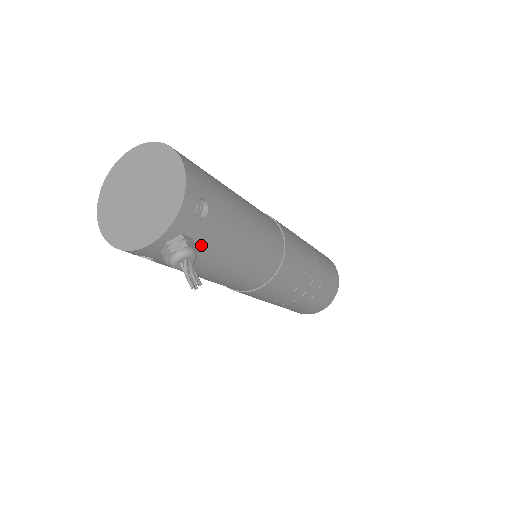
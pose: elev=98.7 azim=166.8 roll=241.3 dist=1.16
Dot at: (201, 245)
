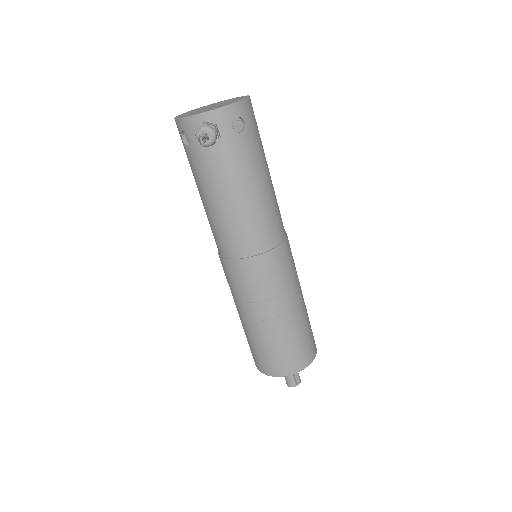
Dot at: (223, 150)
